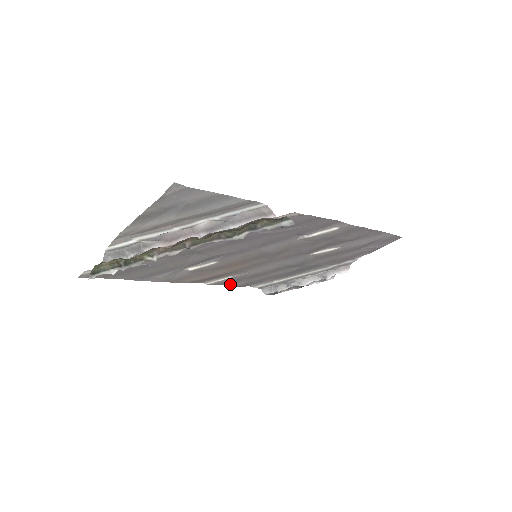
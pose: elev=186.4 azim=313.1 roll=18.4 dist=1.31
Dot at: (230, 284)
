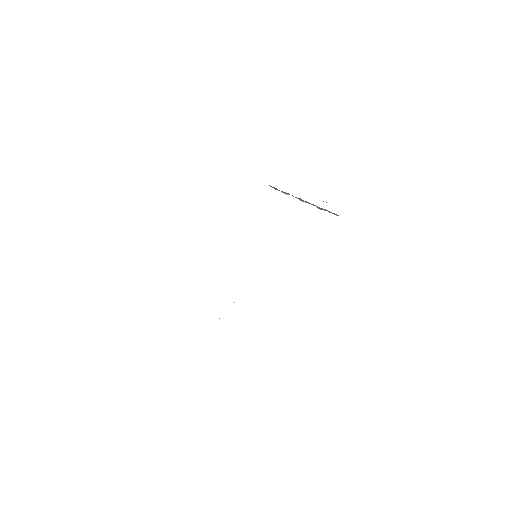
Dot at: occluded
